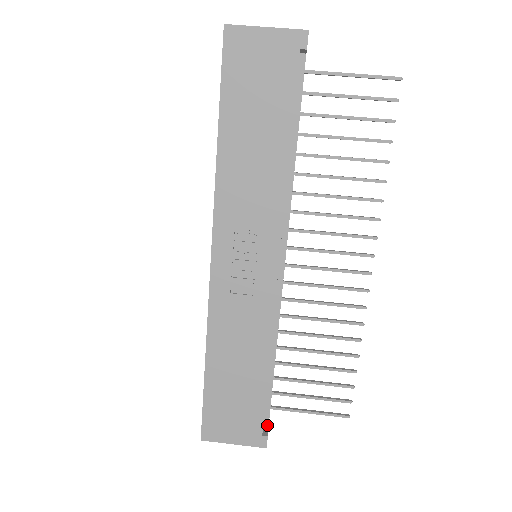
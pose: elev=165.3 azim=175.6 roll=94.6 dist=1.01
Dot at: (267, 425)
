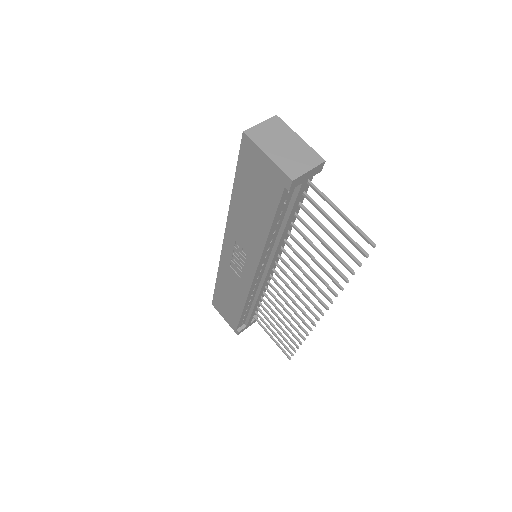
Dot at: (246, 325)
